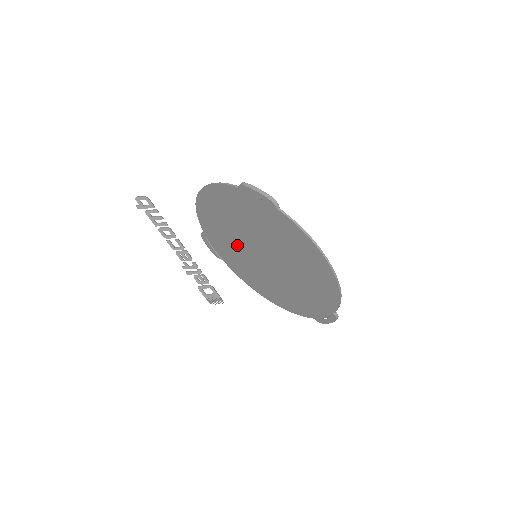
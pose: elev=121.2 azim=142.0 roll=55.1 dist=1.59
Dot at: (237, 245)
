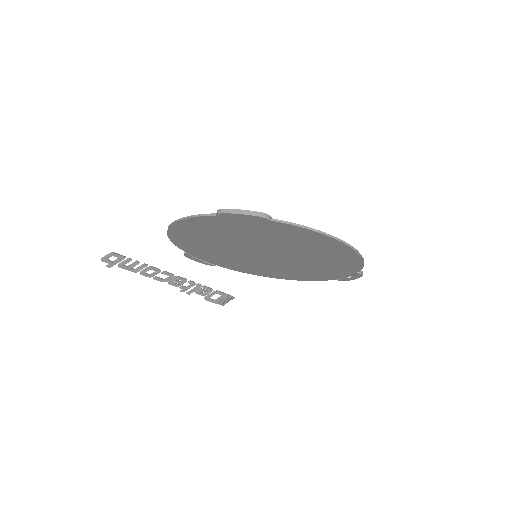
Dot at: (230, 253)
